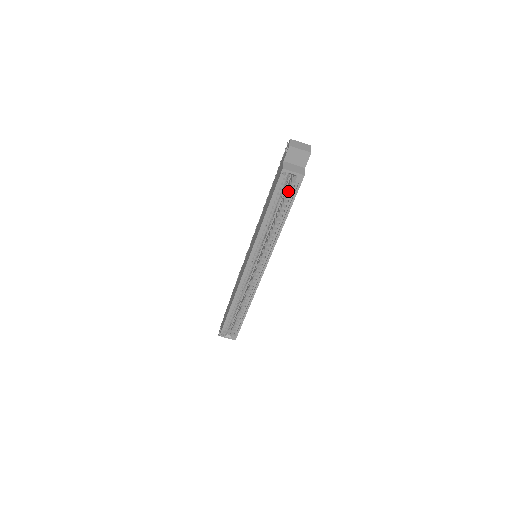
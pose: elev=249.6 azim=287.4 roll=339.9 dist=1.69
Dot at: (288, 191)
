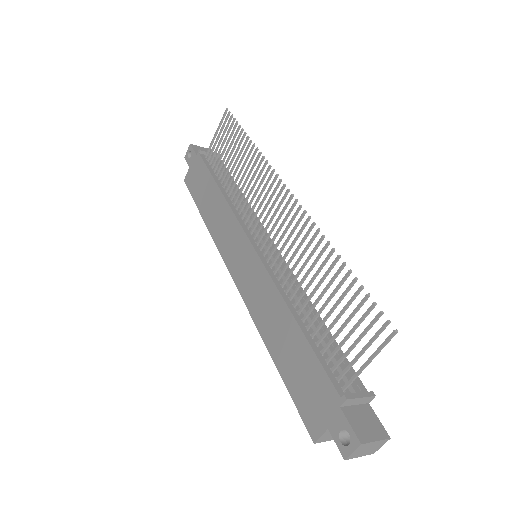
Dot at: occluded
